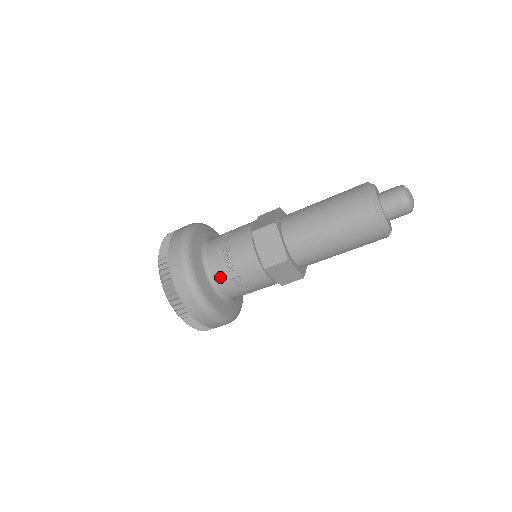
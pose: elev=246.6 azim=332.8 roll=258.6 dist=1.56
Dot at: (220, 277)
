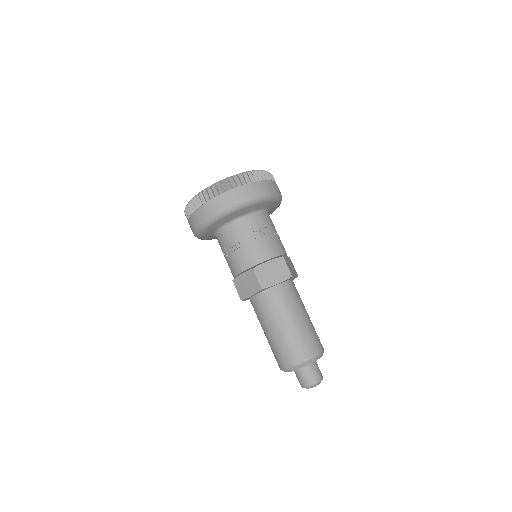
Dot at: (220, 241)
